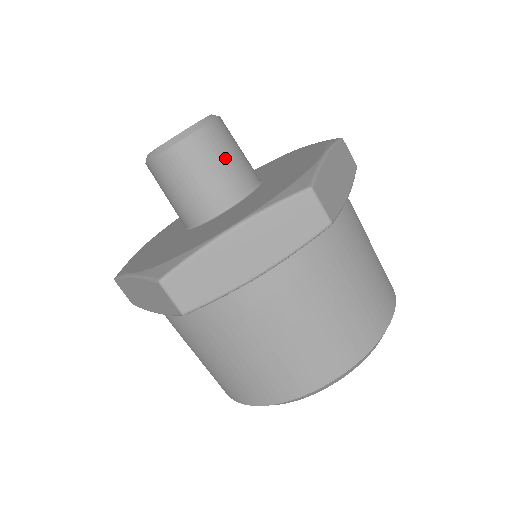
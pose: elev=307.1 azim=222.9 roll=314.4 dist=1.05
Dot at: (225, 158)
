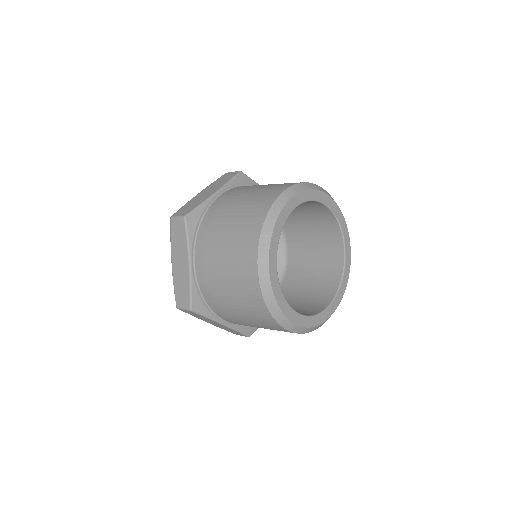
Dot at: occluded
